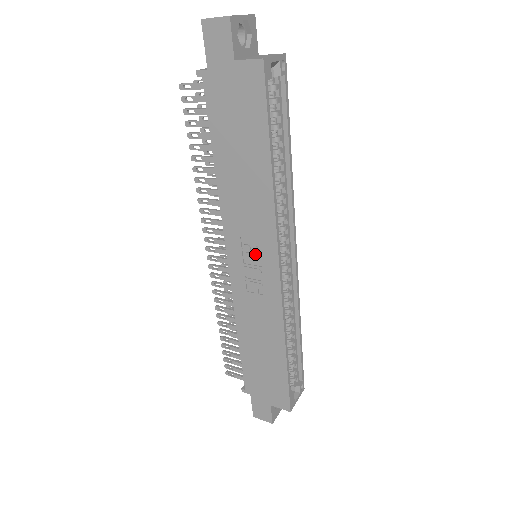
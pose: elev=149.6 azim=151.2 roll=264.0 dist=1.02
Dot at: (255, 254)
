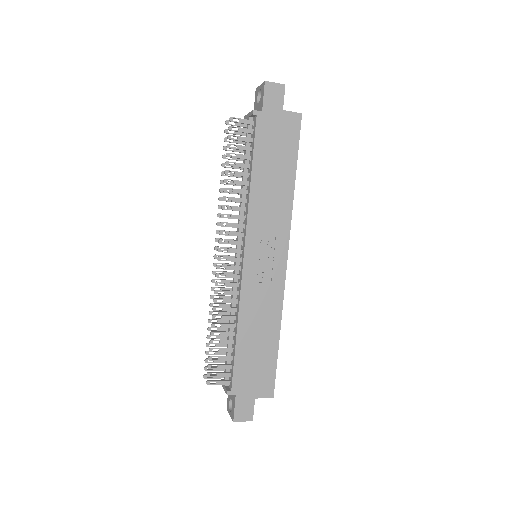
Dot at: (270, 247)
